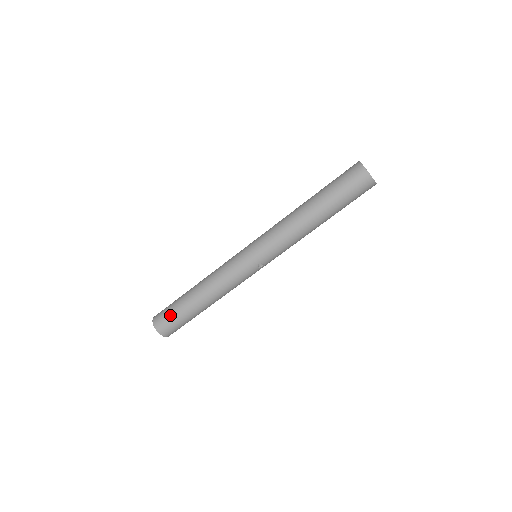
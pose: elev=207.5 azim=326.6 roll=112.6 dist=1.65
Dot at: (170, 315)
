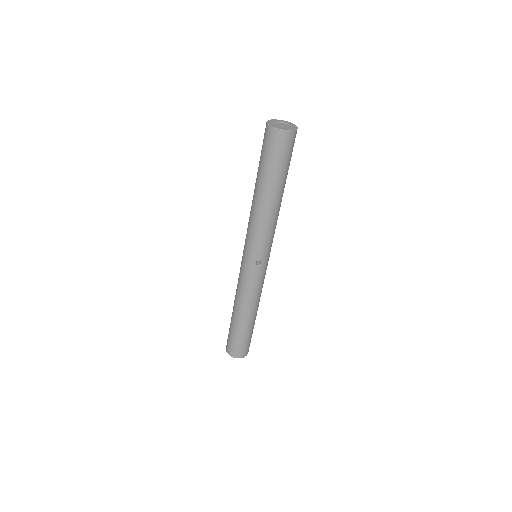
Dot at: (230, 338)
